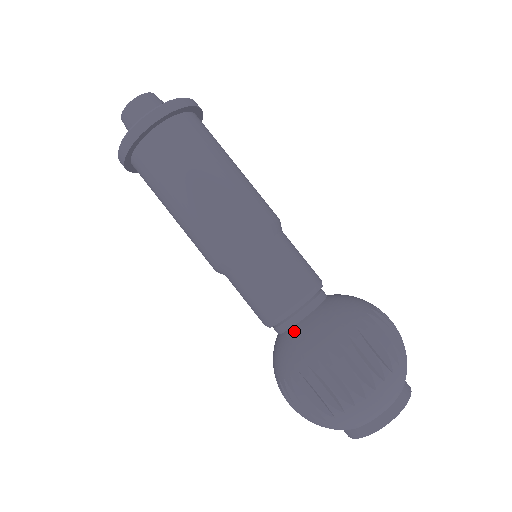
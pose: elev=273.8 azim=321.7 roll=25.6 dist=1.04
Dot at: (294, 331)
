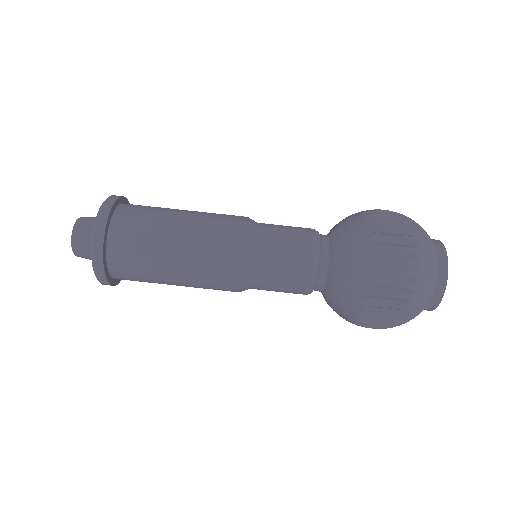
Dot at: (333, 262)
